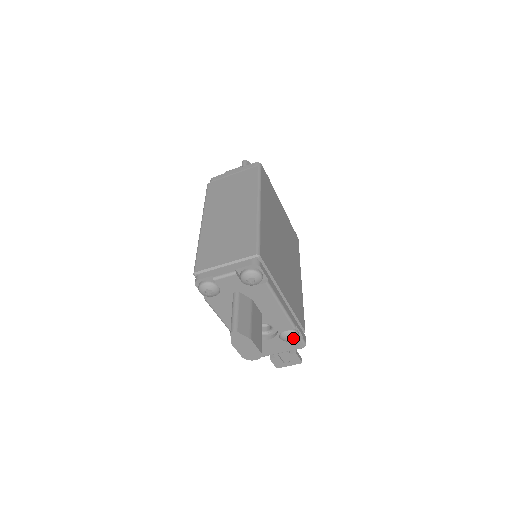
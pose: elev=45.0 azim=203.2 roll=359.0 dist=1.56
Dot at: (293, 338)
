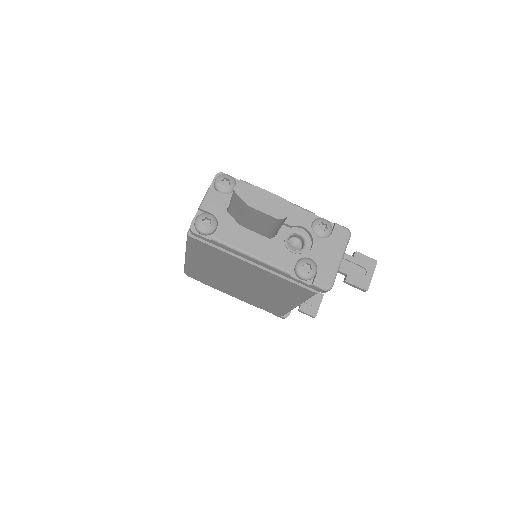
Dot at: (325, 224)
